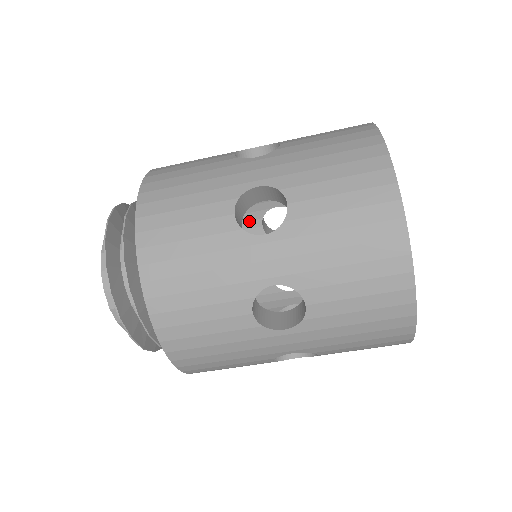
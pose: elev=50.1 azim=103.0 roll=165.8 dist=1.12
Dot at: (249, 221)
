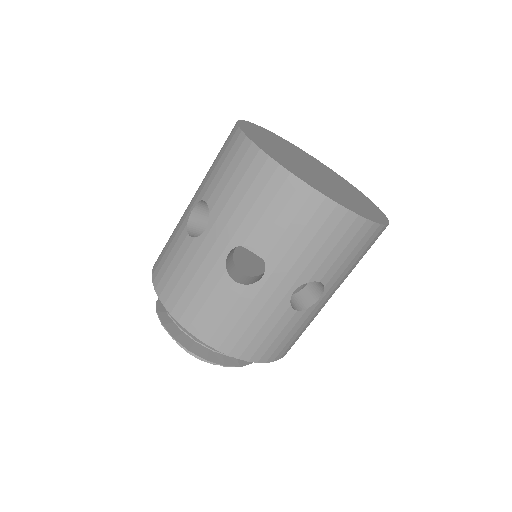
Dot at: occluded
